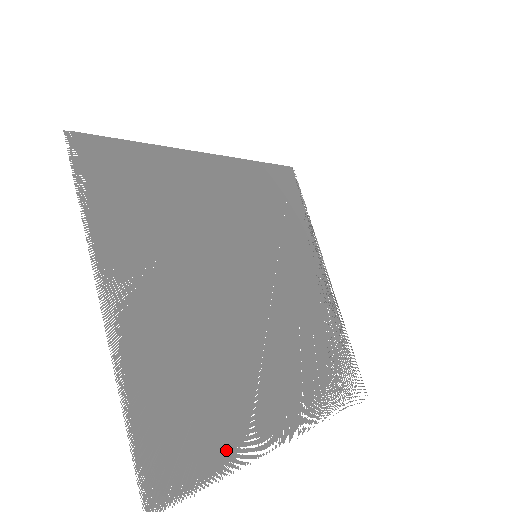
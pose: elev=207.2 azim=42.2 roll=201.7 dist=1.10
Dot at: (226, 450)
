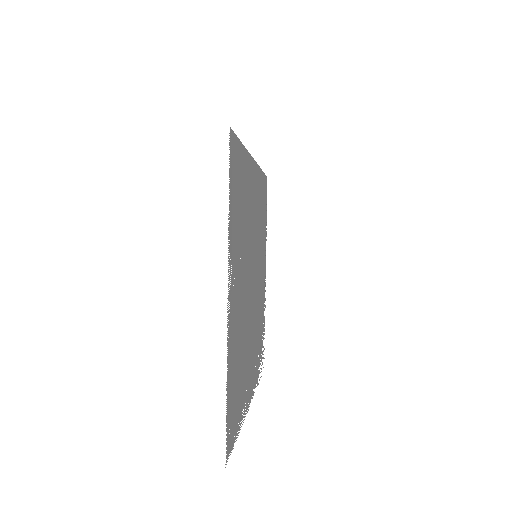
Dot at: (241, 413)
